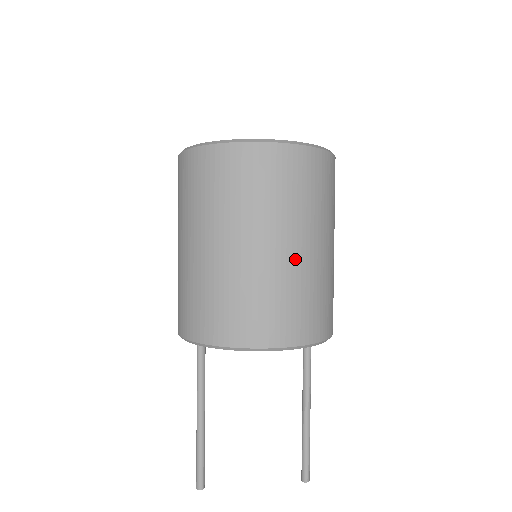
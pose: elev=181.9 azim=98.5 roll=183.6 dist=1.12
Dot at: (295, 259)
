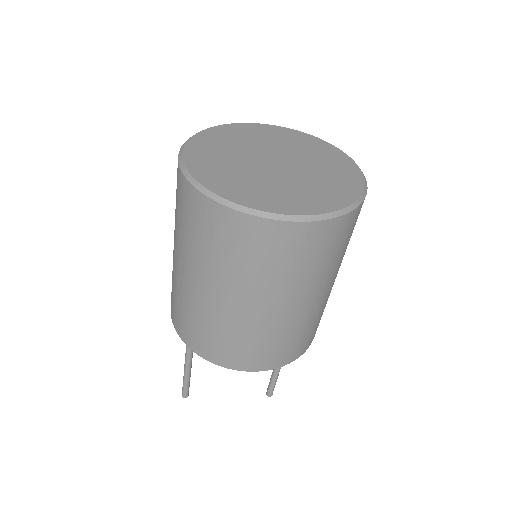
Dot at: (292, 314)
